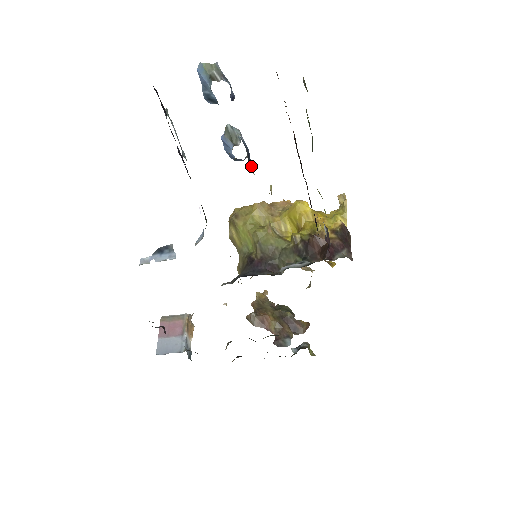
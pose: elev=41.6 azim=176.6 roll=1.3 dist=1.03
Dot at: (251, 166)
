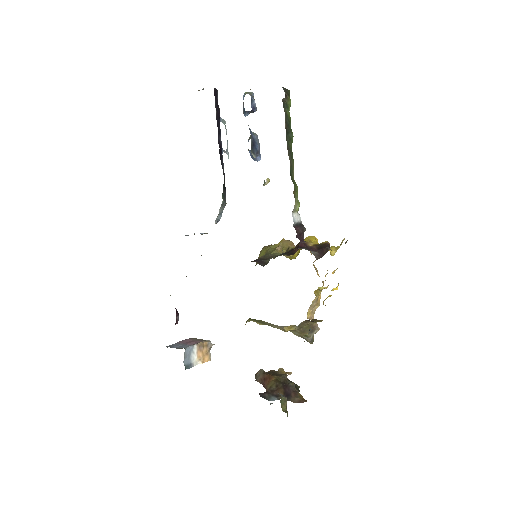
Dot at: (255, 153)
